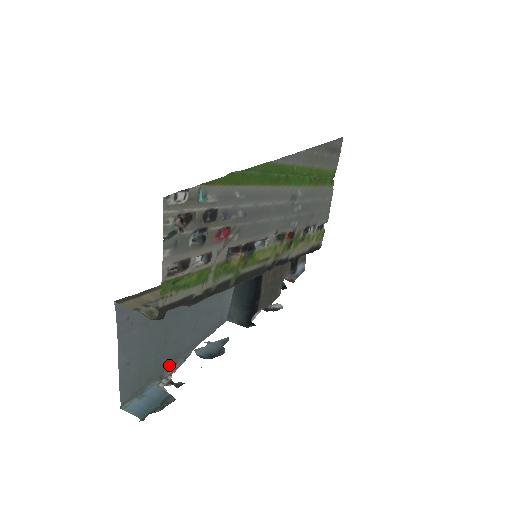
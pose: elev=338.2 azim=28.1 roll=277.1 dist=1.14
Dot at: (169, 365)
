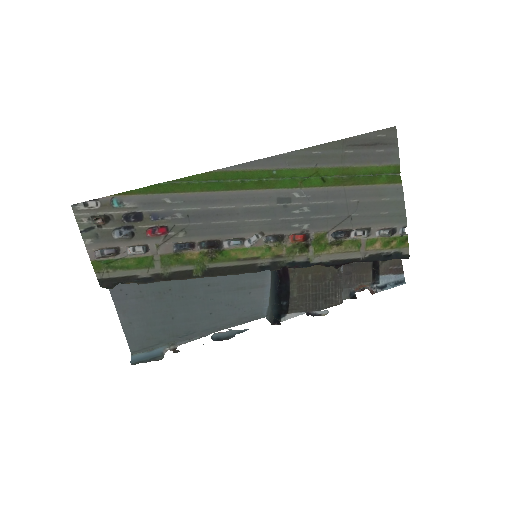
Dot at: (184, 338)
